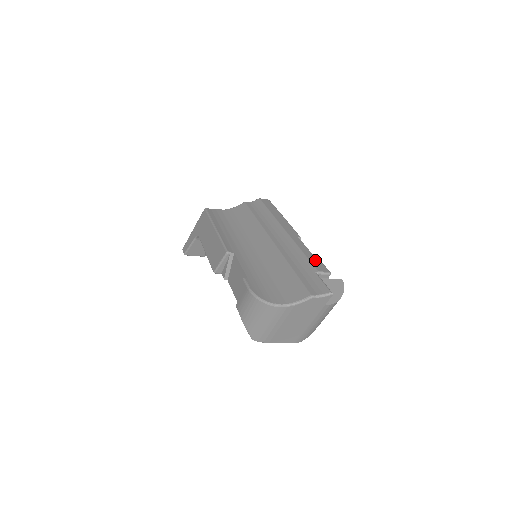
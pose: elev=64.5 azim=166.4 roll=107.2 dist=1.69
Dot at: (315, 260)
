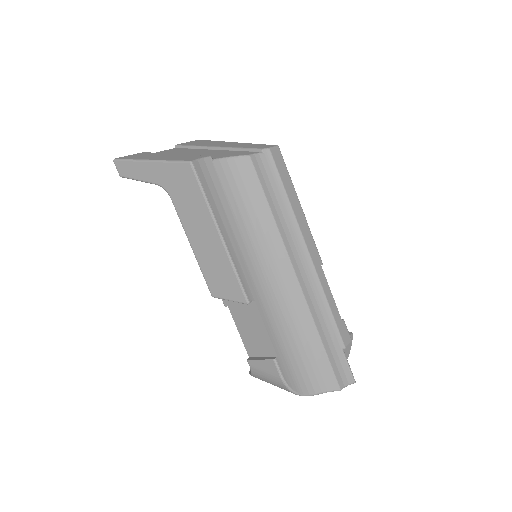
Dot at: (341, 322)
